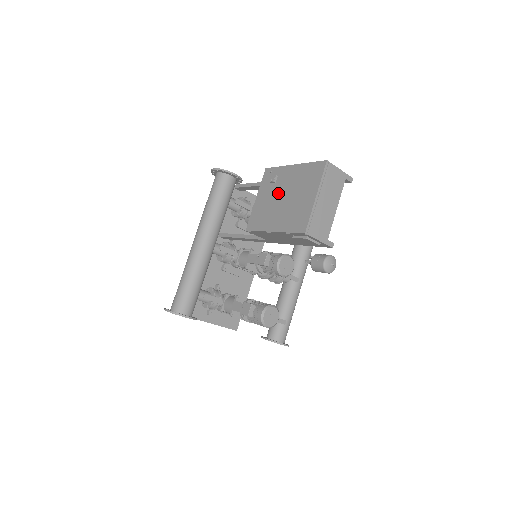
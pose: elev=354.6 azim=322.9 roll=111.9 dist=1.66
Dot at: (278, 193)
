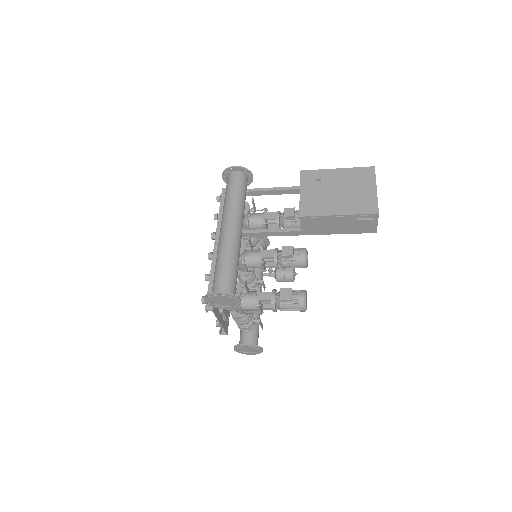
Dot at: (329, 188)
